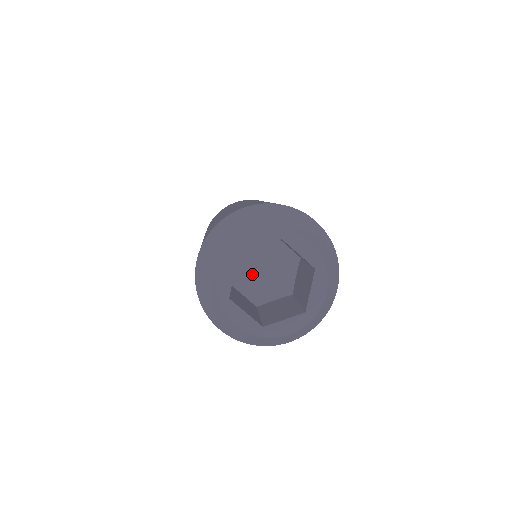
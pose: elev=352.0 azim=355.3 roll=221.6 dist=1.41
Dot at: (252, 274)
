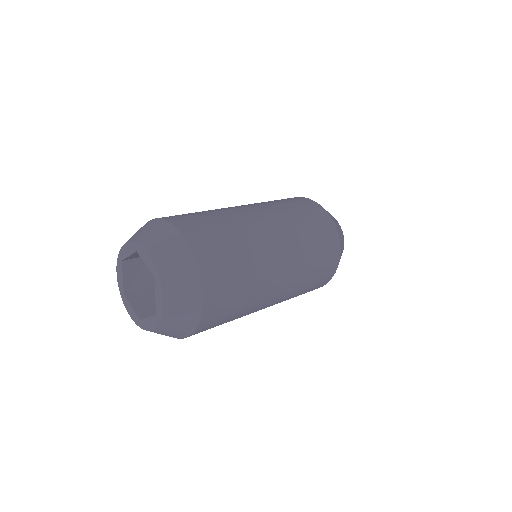
Dot at: occluded
